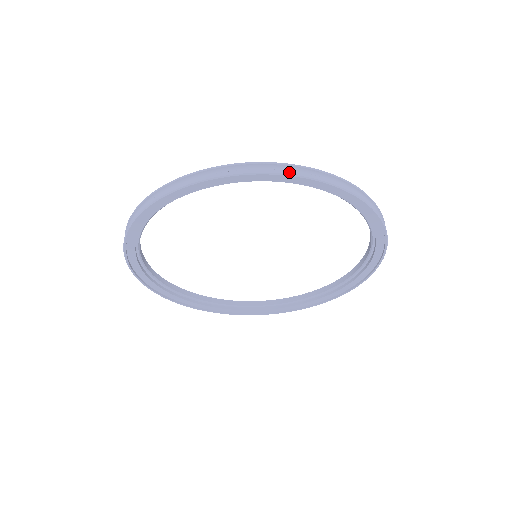
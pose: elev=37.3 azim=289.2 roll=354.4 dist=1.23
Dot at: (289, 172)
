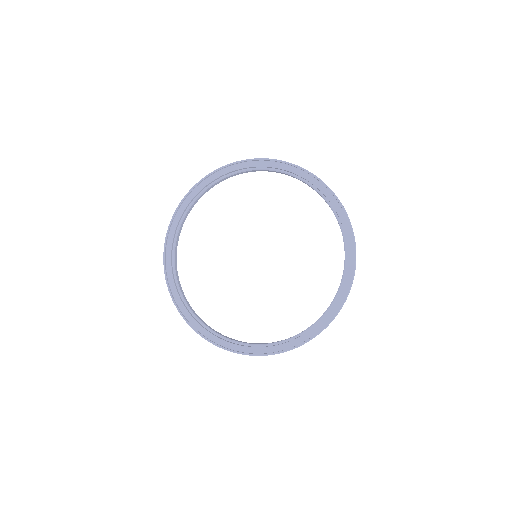
Dot at: (237, 162)
